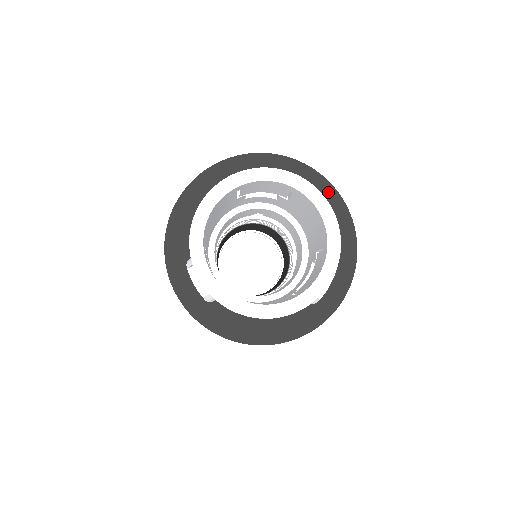
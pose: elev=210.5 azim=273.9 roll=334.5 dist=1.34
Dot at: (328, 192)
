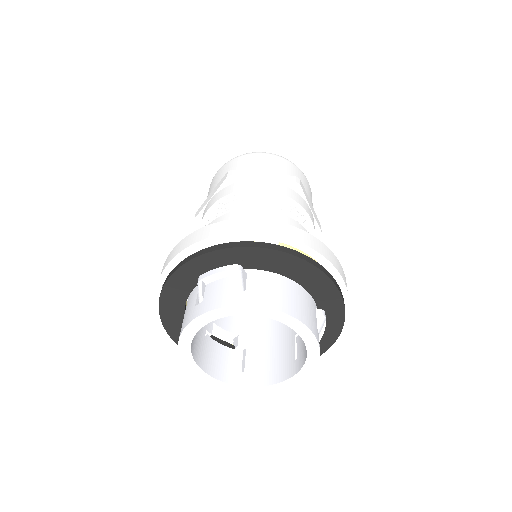
Dot at: (289, 261)
